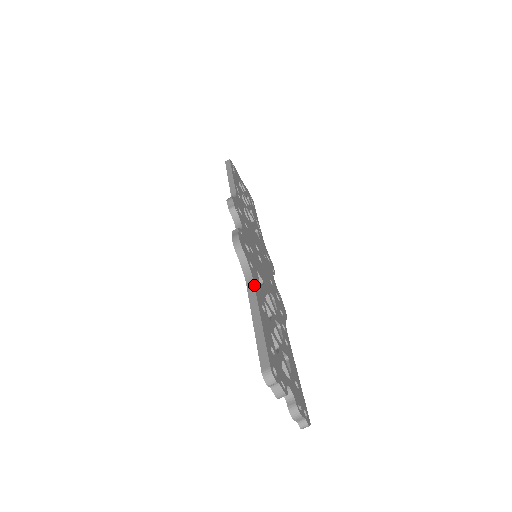
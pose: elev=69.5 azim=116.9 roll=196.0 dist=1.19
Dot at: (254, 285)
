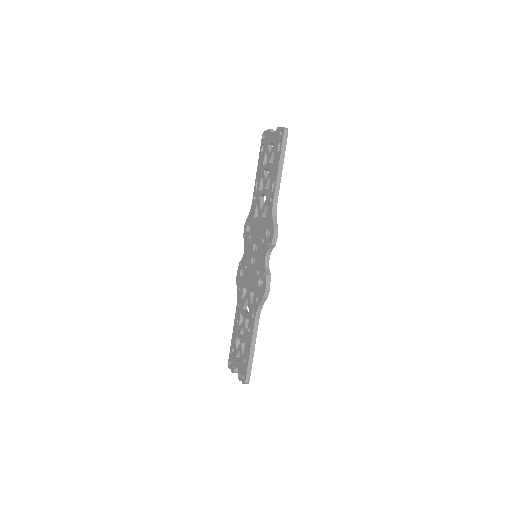
Dot at: occluded
